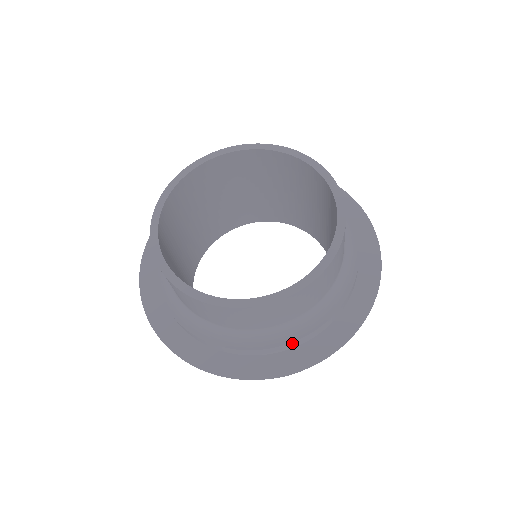
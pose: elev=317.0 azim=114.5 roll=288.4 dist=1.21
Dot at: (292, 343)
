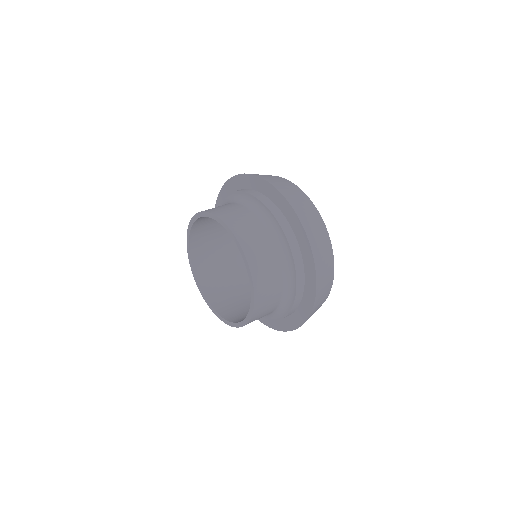
Dot at: occluded
